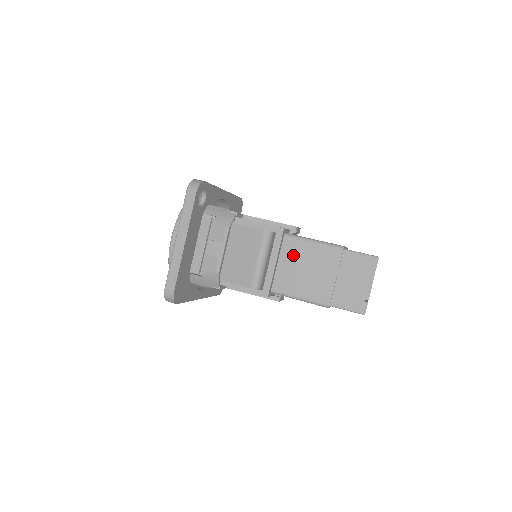
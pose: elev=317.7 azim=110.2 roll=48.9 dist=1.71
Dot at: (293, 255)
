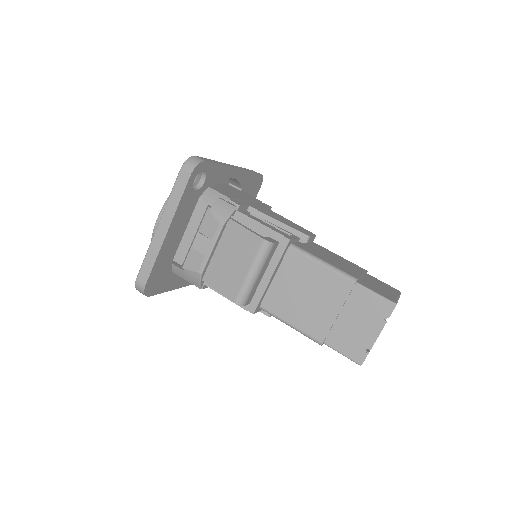
Dot at: (294, 273)
